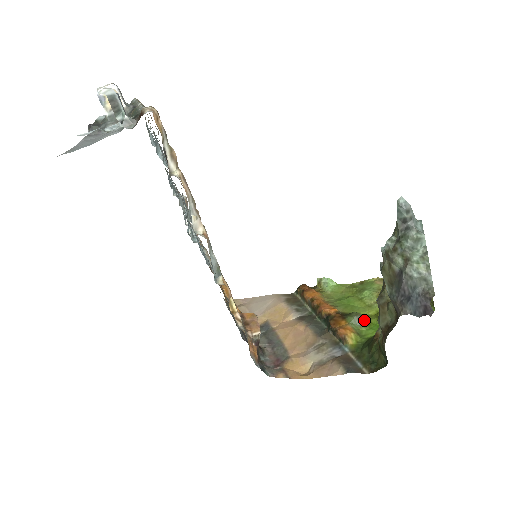
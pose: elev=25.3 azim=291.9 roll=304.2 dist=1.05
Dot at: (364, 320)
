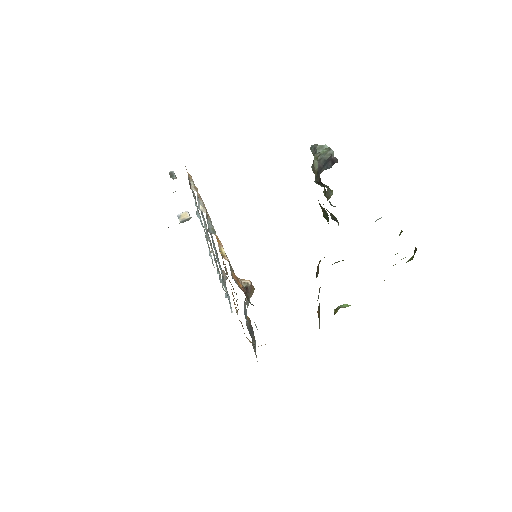
Dot at: occluded
